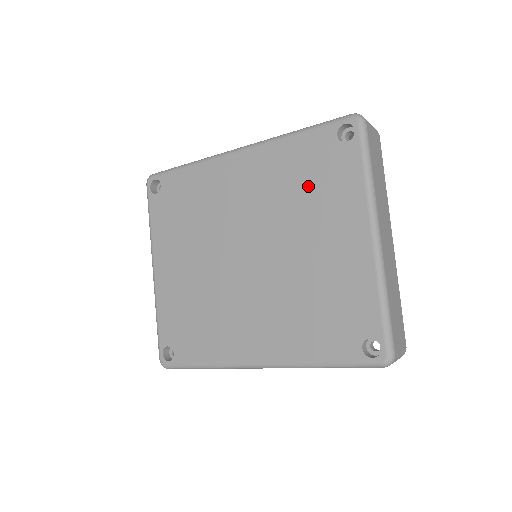
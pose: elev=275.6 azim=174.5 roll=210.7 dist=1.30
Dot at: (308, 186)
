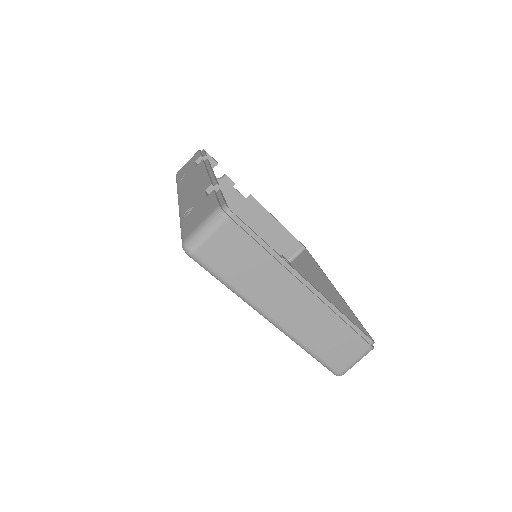
Dot at: occluded
